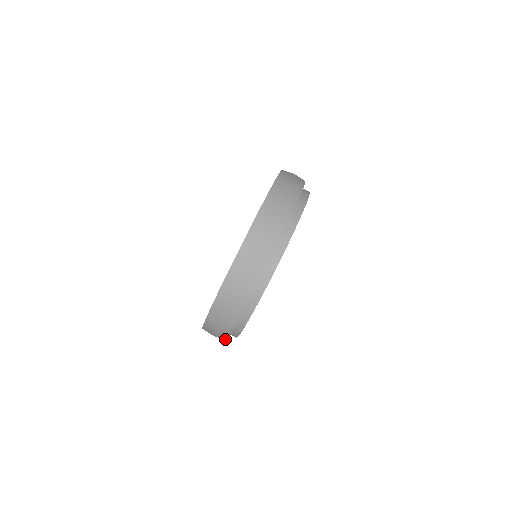
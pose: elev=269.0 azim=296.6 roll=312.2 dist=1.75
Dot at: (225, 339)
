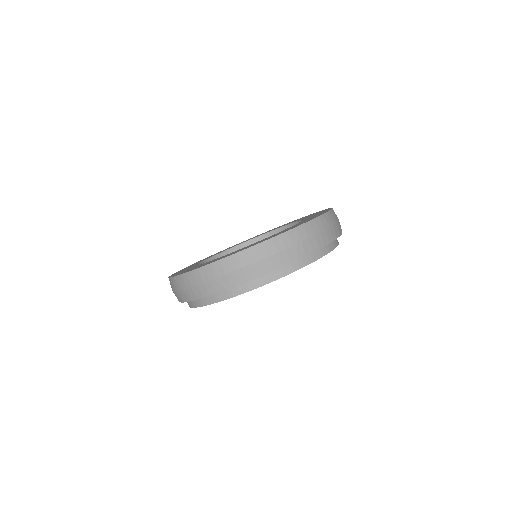
Dot at: (183, 301)
